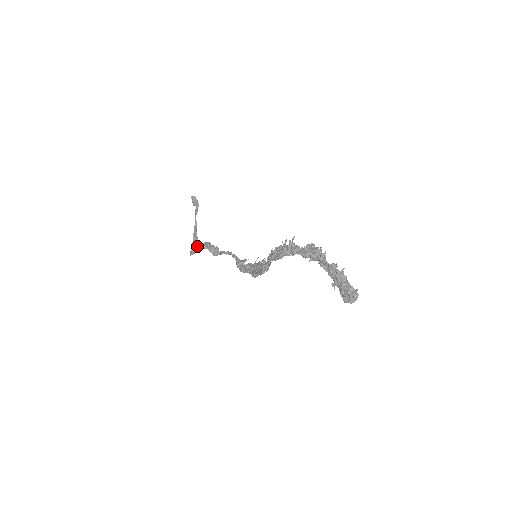
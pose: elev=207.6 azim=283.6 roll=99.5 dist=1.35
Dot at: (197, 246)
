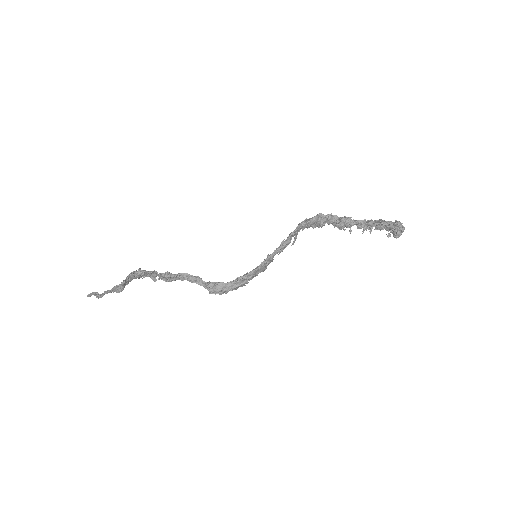
Dot at: (142, 272)
